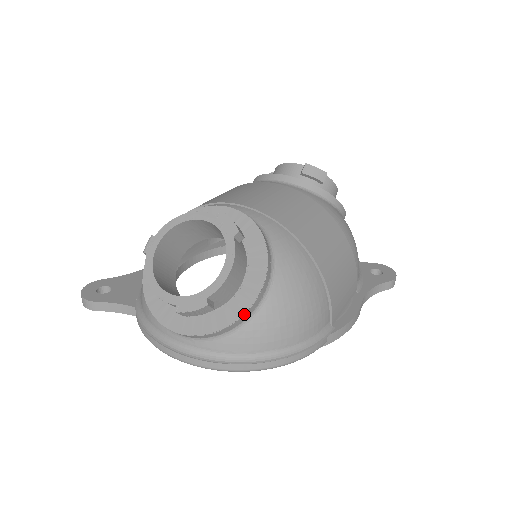
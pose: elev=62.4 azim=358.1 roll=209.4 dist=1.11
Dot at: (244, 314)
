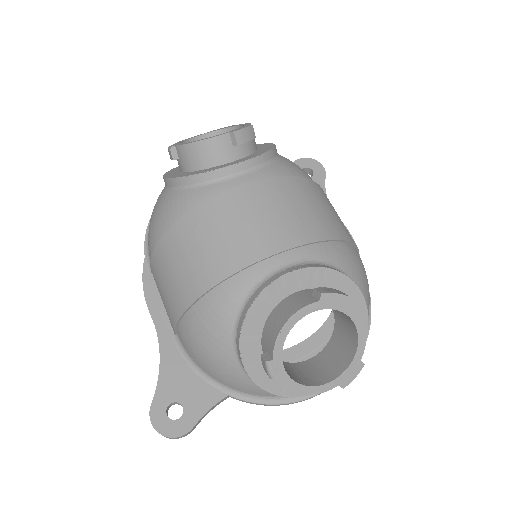
Dot at: occluded
